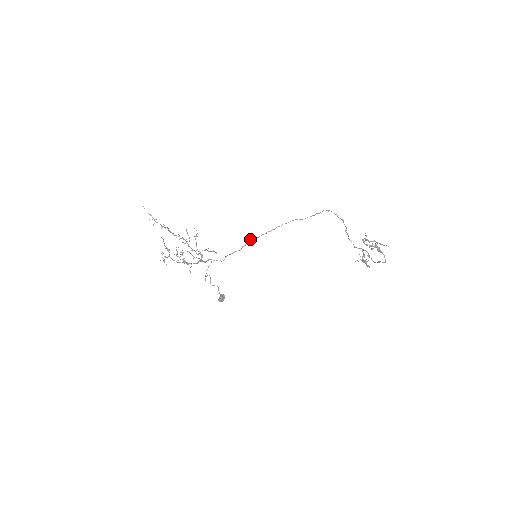
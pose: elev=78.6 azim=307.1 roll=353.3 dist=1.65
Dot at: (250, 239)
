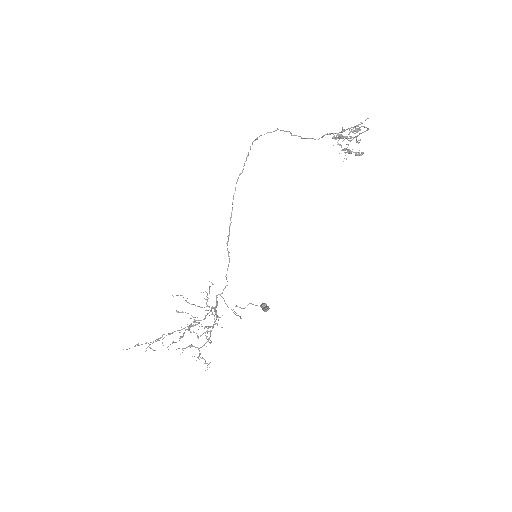
Dot at: (227, 244)
